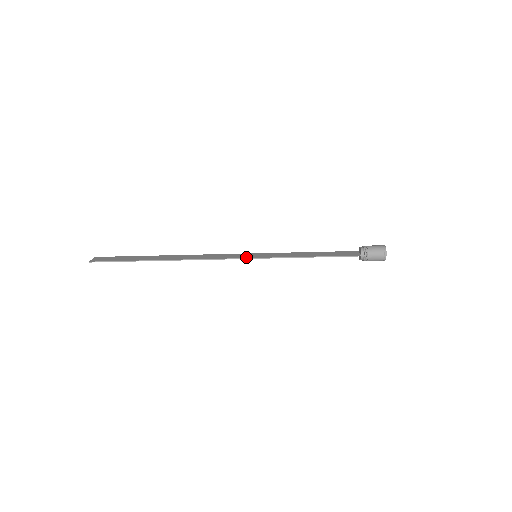
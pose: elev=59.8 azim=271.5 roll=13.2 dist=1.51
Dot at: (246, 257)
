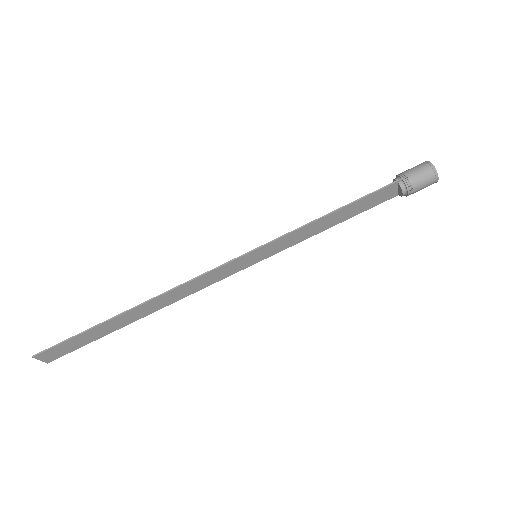
Dot at: (240, 257)
